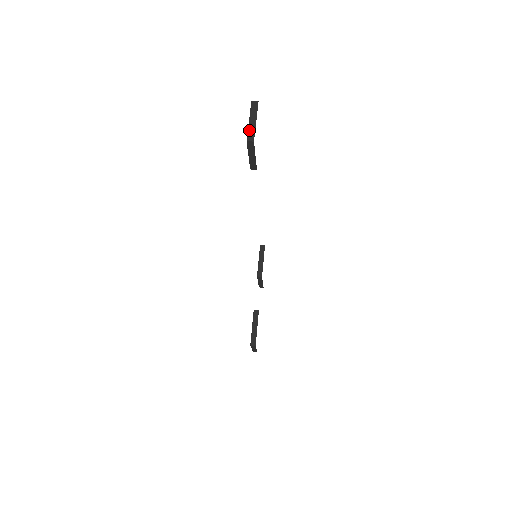
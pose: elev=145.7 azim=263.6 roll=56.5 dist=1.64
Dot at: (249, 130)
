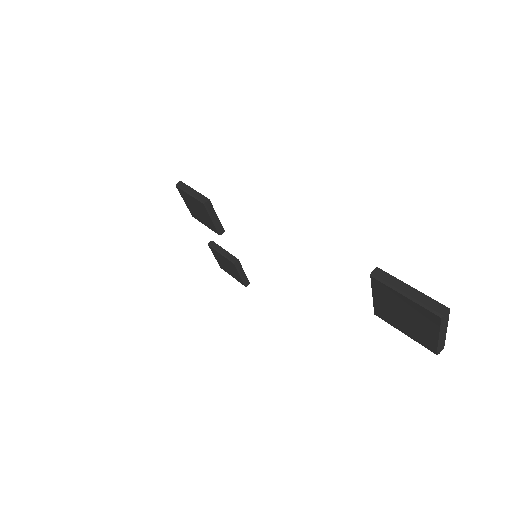
Dot at: (440, 346)
